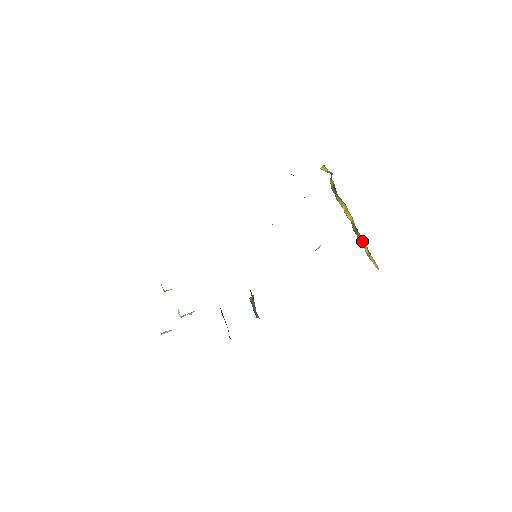
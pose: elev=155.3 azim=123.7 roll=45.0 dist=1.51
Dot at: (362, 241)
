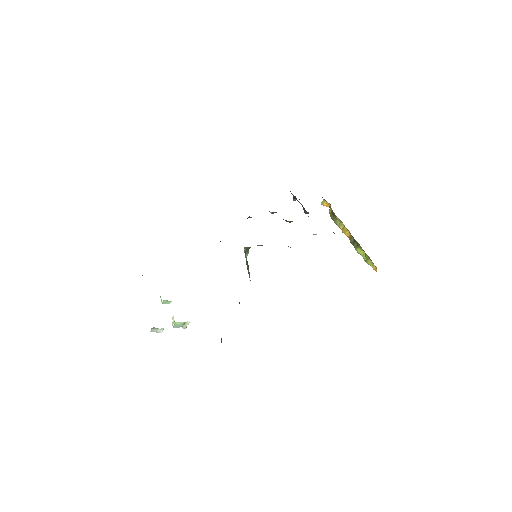
Dot at: (359, 249)
